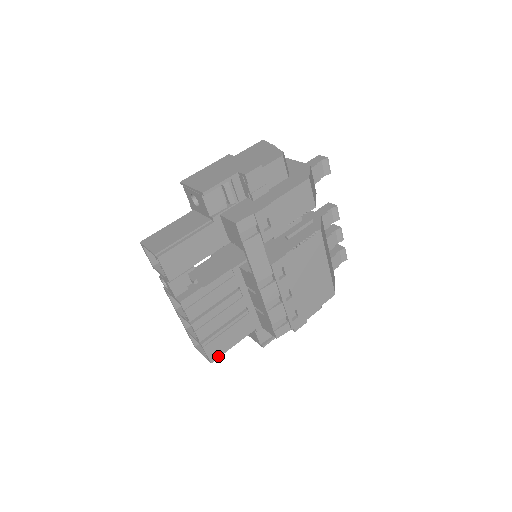
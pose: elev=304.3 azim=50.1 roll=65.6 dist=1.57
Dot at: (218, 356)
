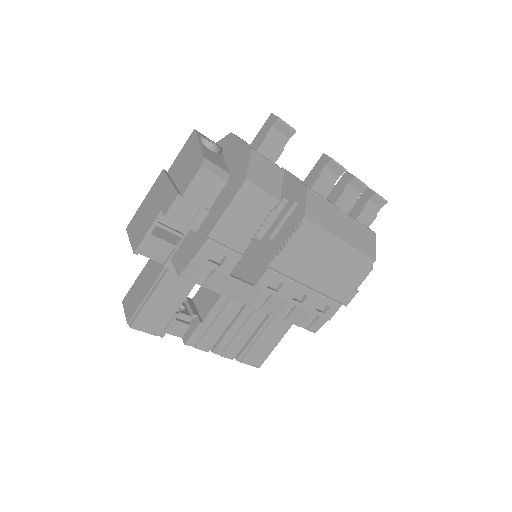
Dot at: (263, 360)
